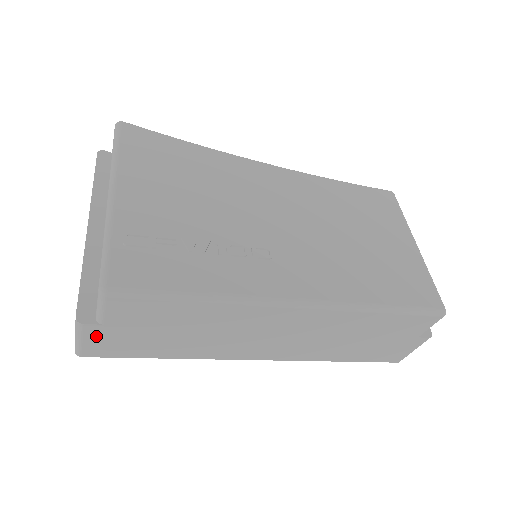
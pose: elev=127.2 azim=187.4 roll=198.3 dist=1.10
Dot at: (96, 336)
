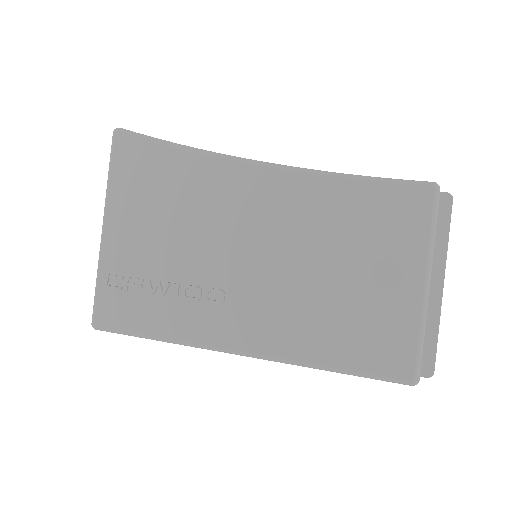
Dot at: occluded
